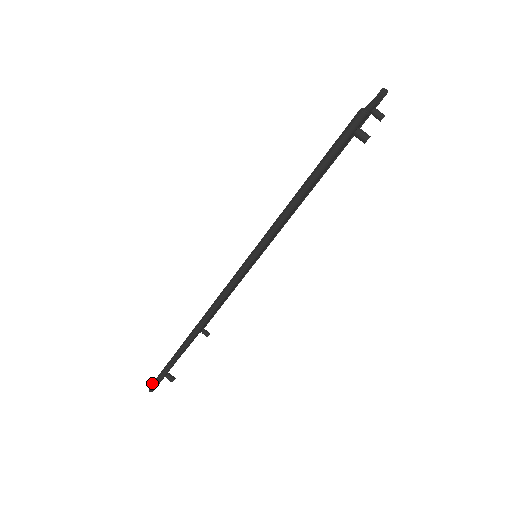
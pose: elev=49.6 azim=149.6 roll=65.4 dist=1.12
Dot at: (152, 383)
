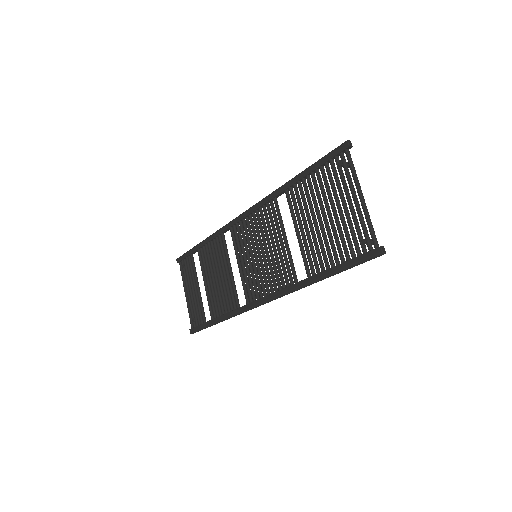
Dot at: (193, 332)
